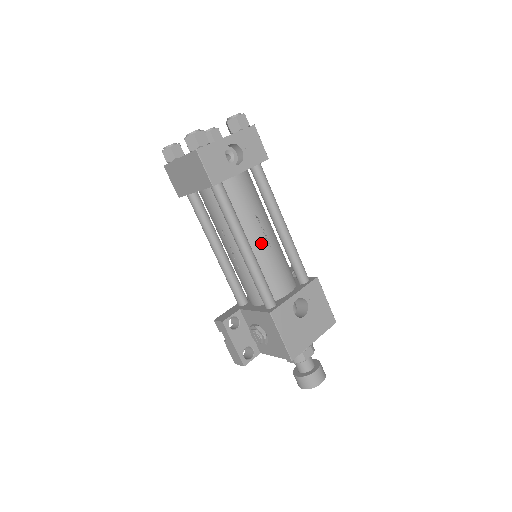
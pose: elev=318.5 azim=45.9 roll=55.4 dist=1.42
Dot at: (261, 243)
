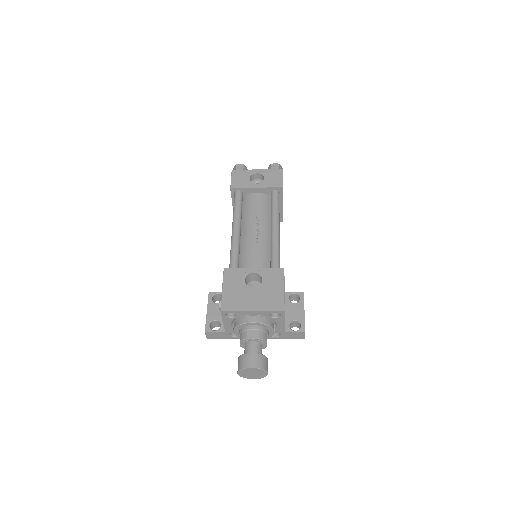
Dot at: (251, 233)
